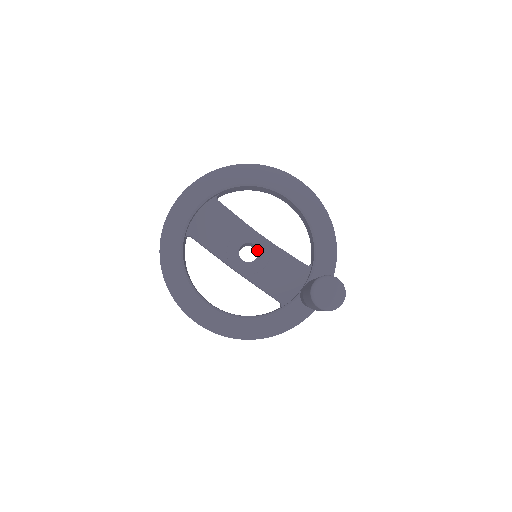
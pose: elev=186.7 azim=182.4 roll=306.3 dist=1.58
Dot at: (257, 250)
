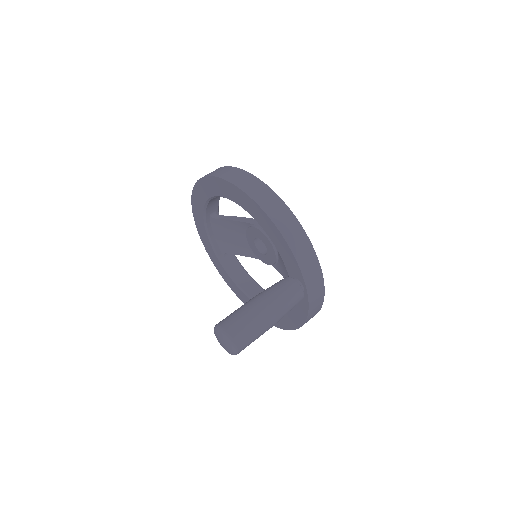
Dot at: occluded
